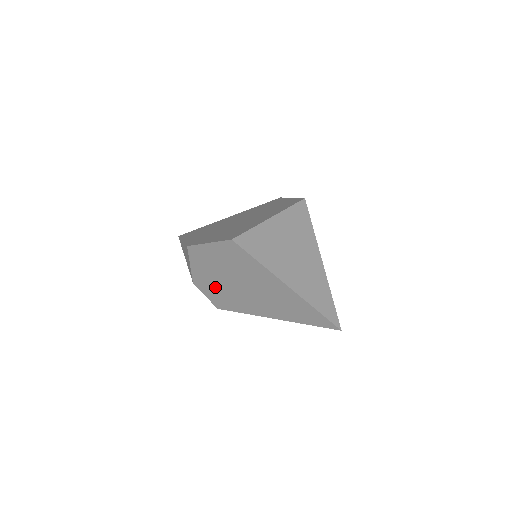
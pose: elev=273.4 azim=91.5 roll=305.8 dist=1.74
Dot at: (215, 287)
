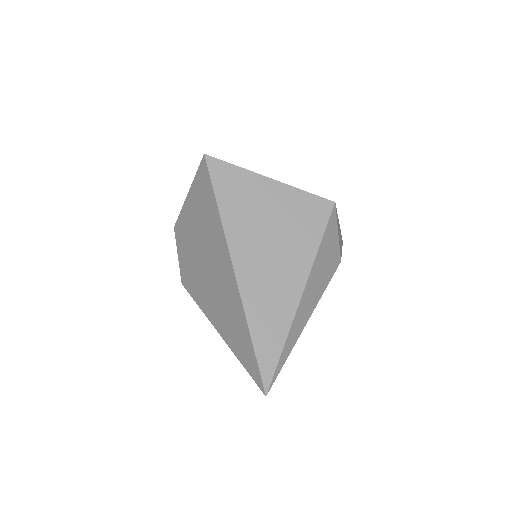
Dot at: (185, 240)
